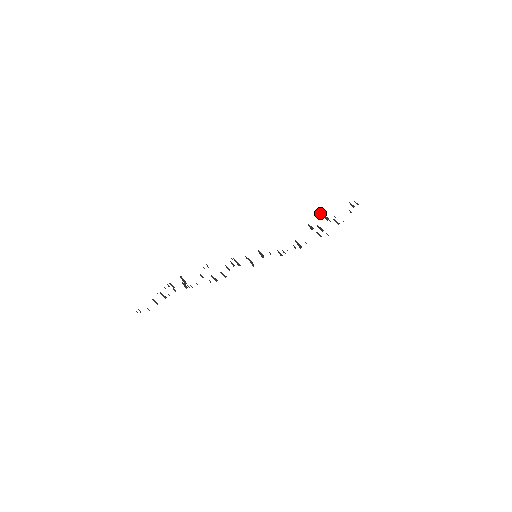
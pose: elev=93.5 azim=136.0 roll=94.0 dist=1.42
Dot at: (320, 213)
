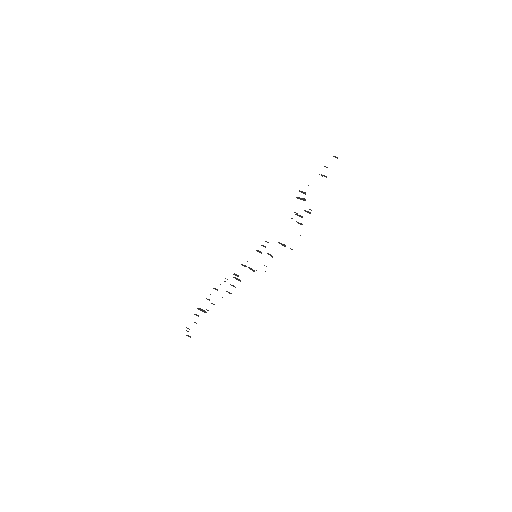
Dot at: occluded
